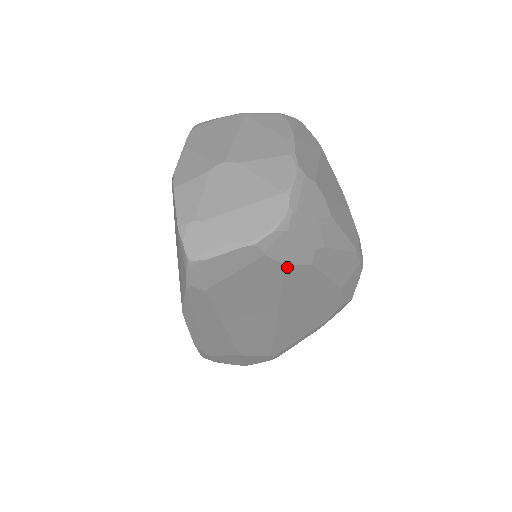
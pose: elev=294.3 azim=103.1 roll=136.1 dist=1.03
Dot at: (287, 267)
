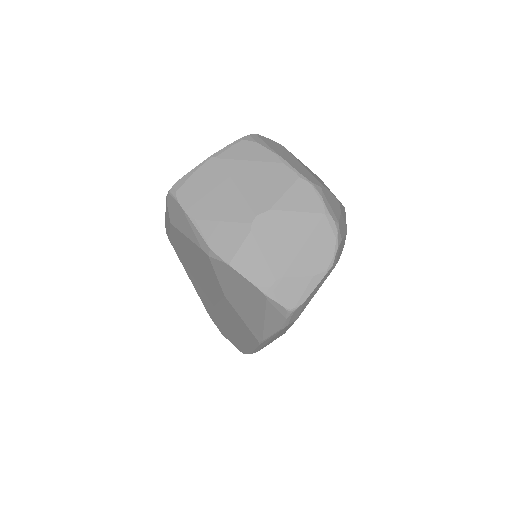
Dot at: occluded
